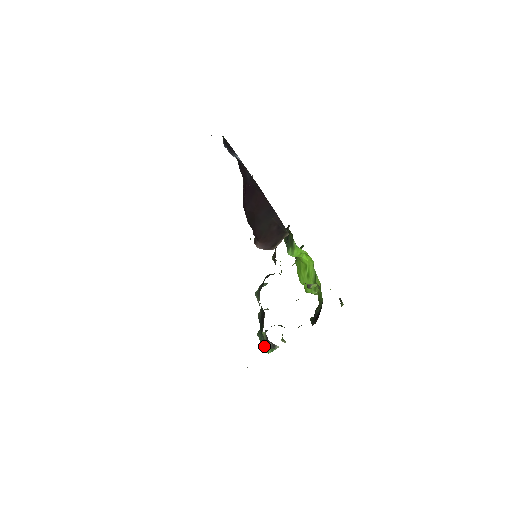
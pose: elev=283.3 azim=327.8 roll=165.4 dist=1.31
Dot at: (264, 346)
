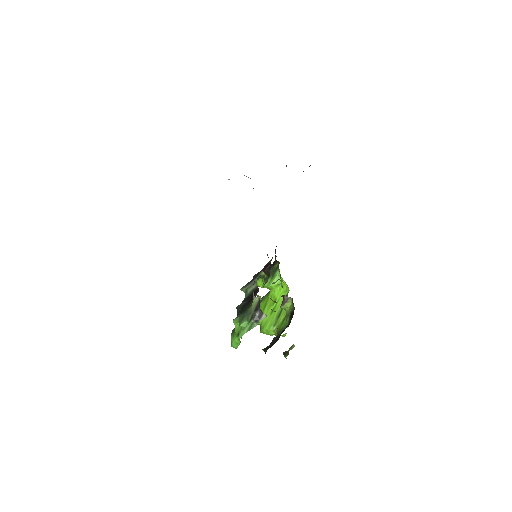
Dot at: (245, 322)
